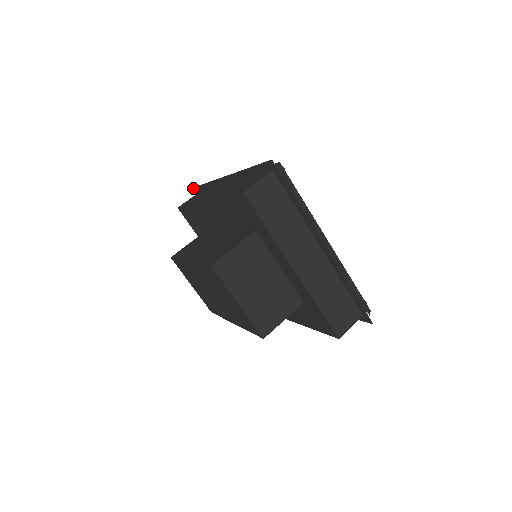
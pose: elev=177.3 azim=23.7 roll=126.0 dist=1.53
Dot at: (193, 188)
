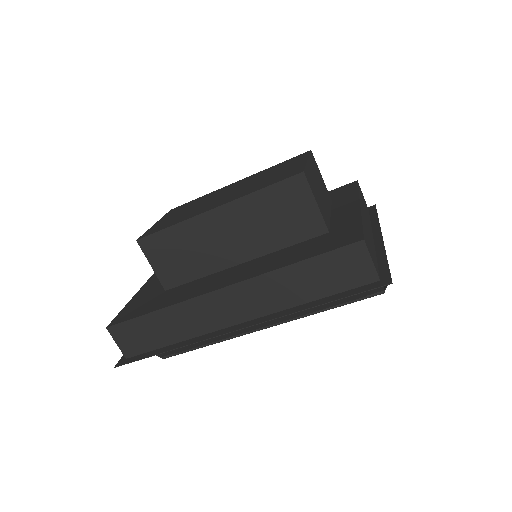
Dot at: occluded
